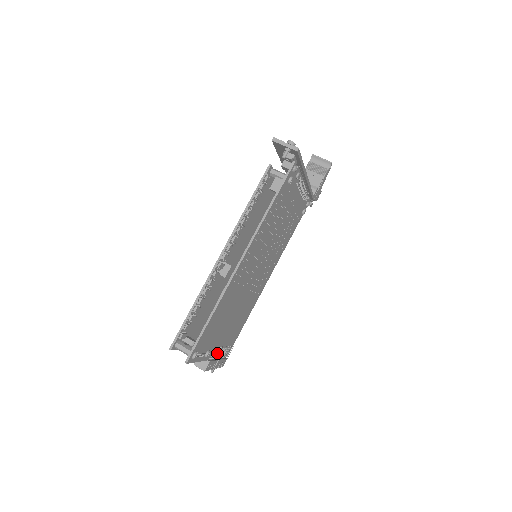
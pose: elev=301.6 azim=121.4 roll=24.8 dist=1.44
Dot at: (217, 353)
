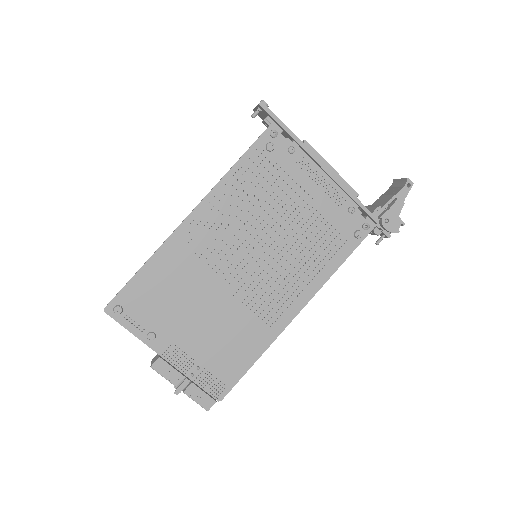
Dot at: (181, 361)
